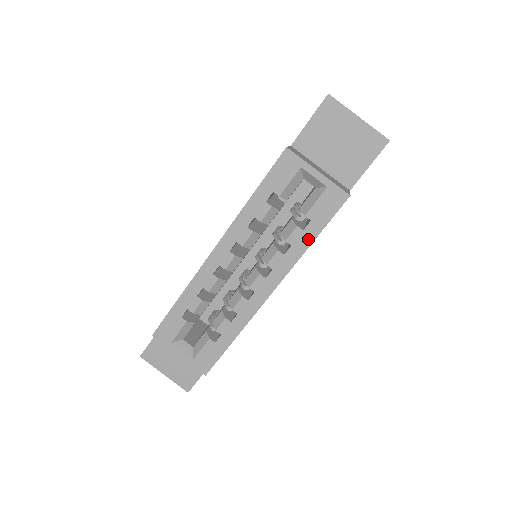
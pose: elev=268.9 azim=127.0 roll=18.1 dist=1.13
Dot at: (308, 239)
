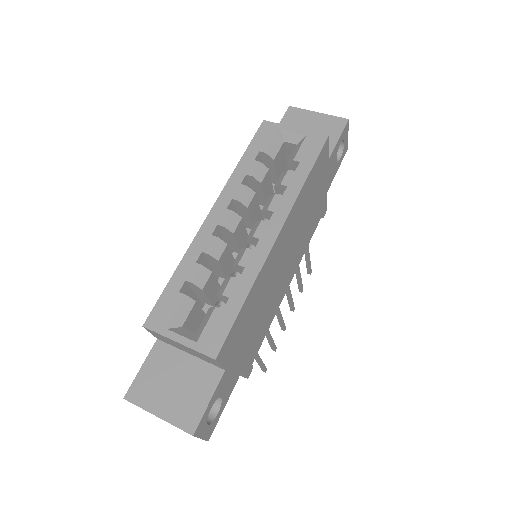
Dot at: (302, 177)
